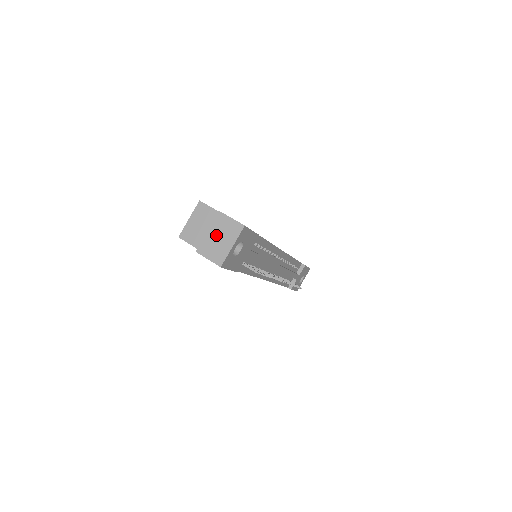
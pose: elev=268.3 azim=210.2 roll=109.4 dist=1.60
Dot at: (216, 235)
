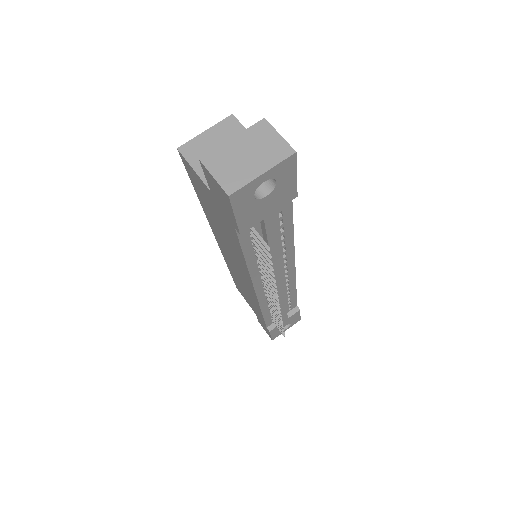
Dot at: (243, 148)
